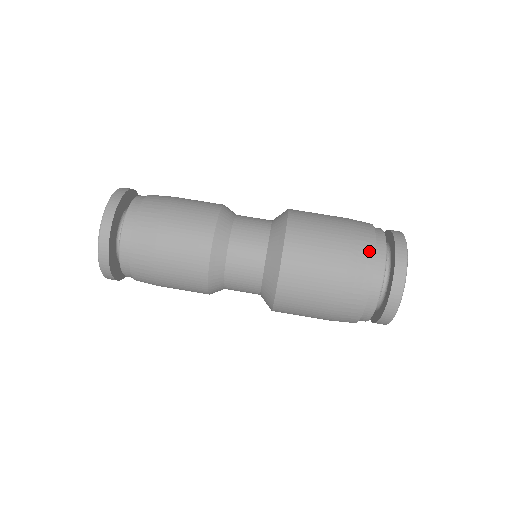
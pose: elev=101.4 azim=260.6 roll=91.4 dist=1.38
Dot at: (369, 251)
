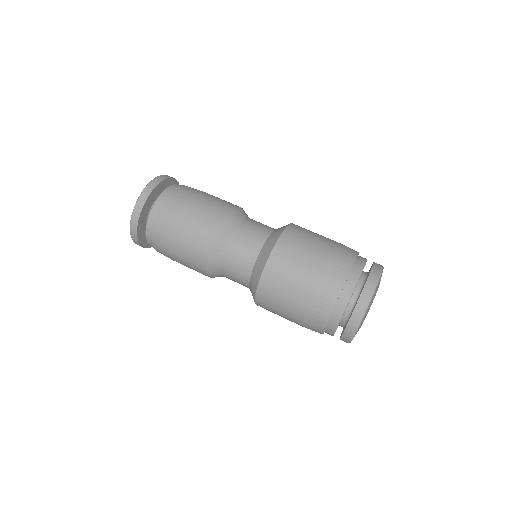
Dot at: (331, 299)
